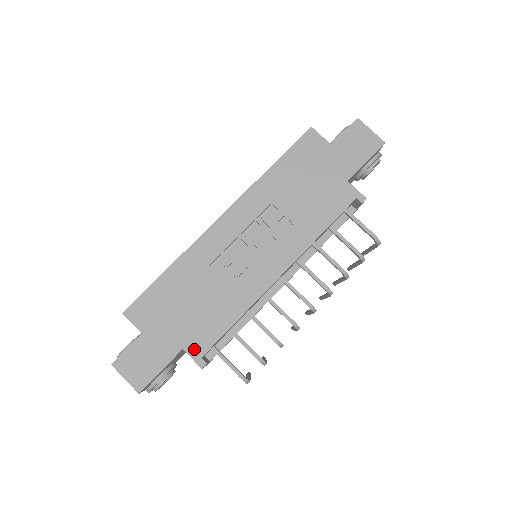
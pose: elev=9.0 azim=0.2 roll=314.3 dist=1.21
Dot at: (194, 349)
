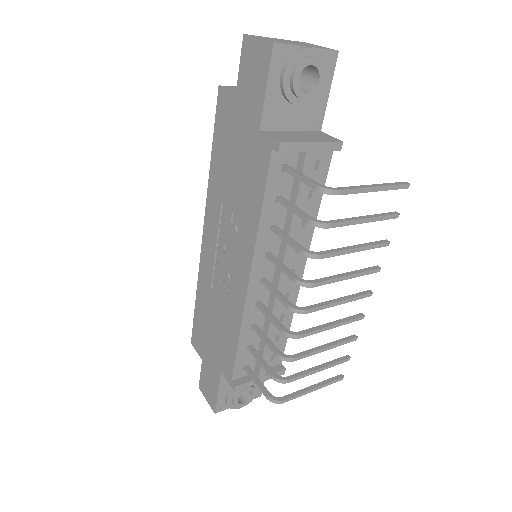
Dot at: (226, 372)
